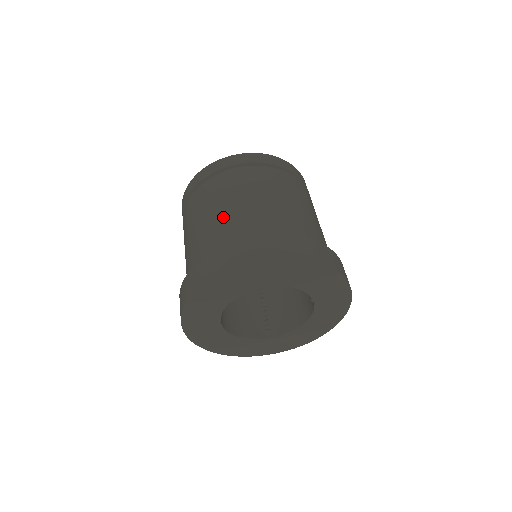
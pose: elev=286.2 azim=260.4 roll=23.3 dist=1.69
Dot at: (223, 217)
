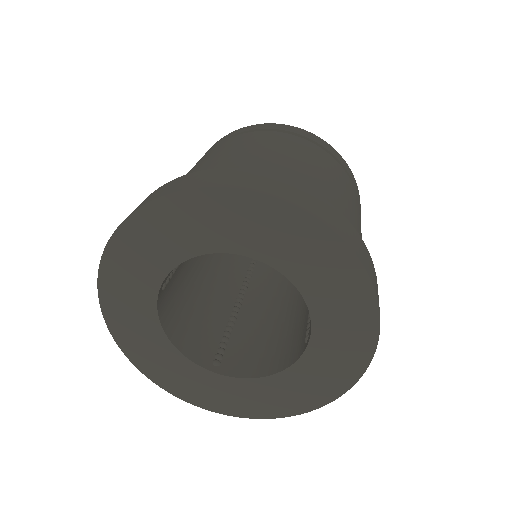
Dot at: (246, 156)
